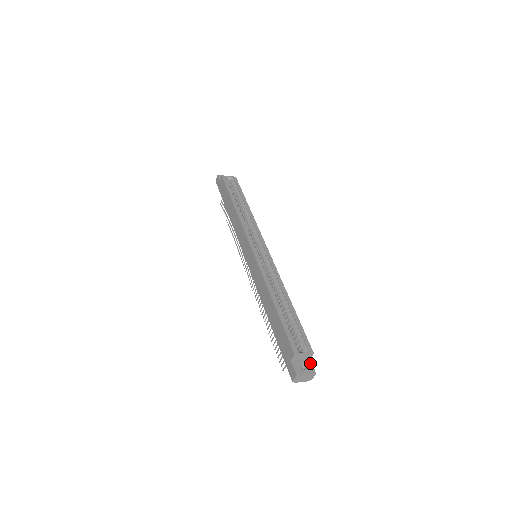
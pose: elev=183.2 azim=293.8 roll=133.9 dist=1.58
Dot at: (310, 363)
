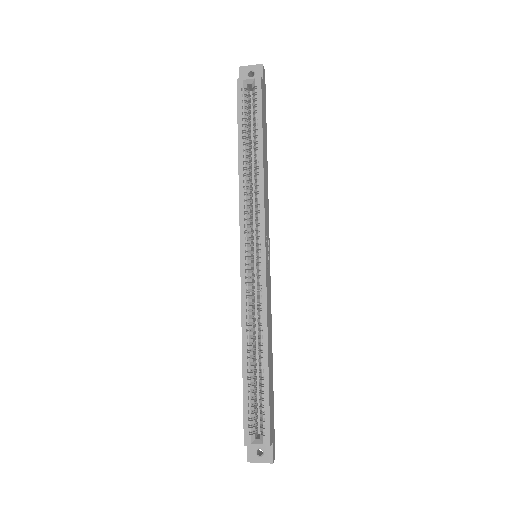
Dot at: (270, 448)
